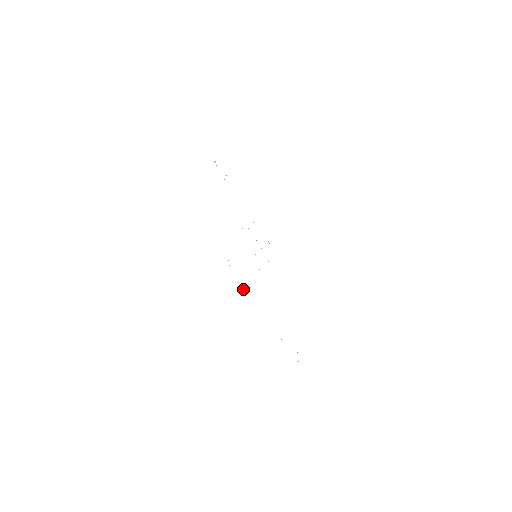
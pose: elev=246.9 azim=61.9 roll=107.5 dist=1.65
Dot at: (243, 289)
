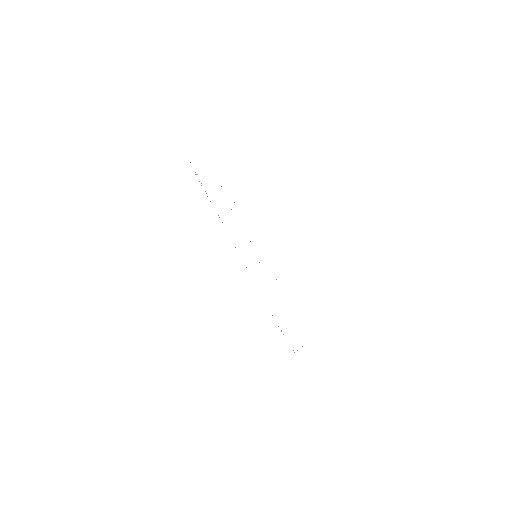
Dot at: (297, 350)
